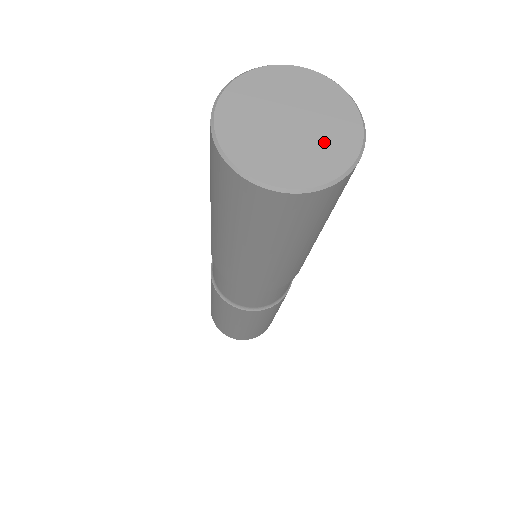
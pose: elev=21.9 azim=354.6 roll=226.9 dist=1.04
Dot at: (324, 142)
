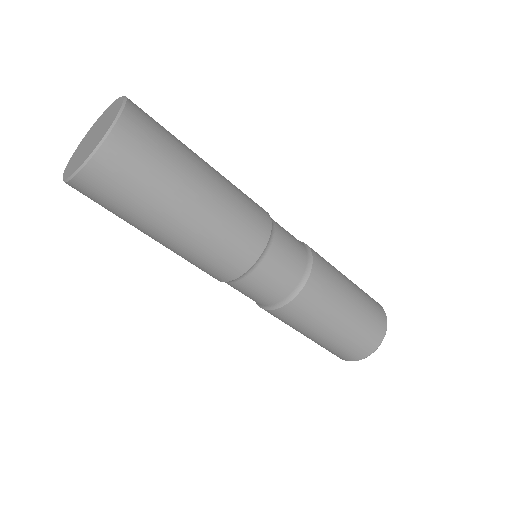
Dot at: (107, 121)
